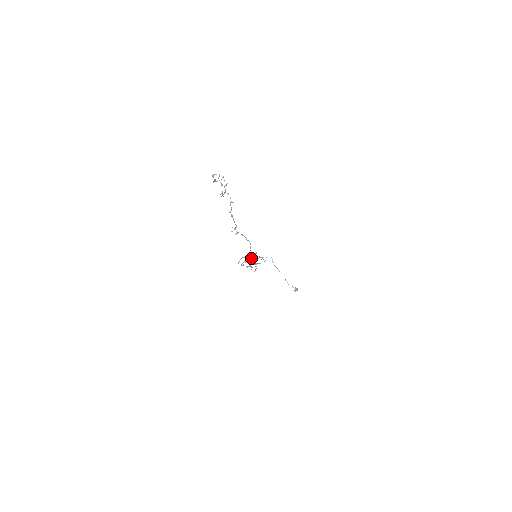
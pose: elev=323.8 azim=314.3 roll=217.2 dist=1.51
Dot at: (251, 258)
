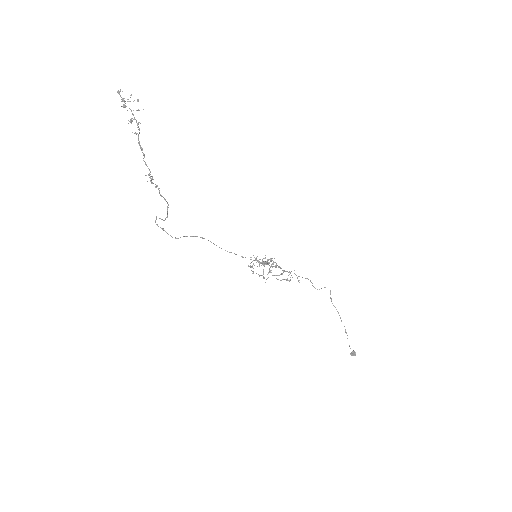
Dot at: (259, 259)
